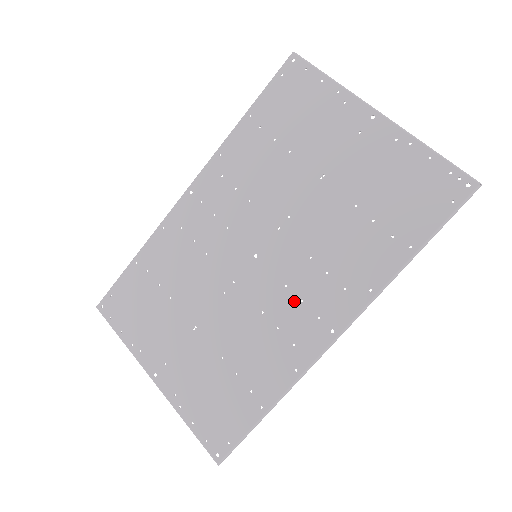
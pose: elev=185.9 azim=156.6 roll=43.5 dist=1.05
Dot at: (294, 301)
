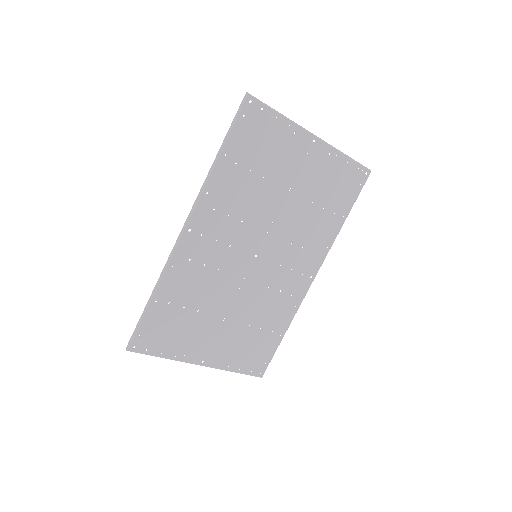
Dot at: (287, 272)
